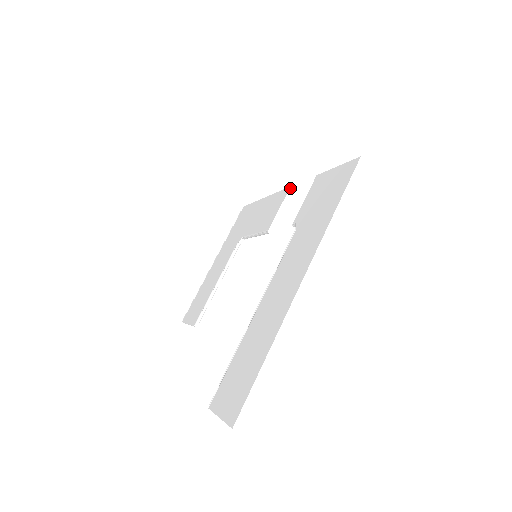
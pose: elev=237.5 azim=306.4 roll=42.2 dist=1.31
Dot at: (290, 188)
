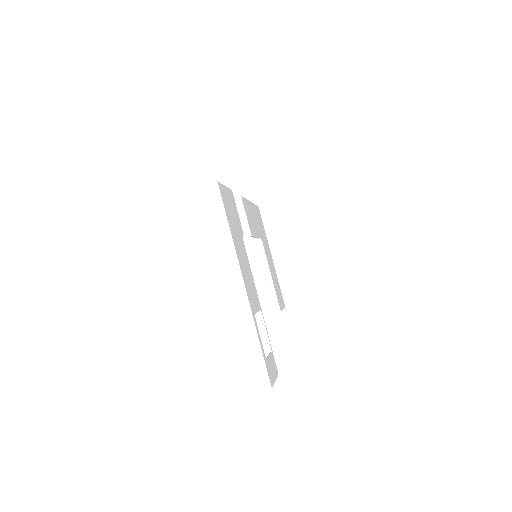
Dot at: (239, 198)
